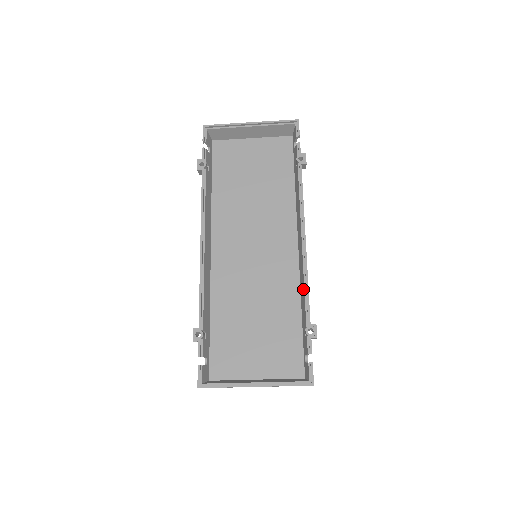
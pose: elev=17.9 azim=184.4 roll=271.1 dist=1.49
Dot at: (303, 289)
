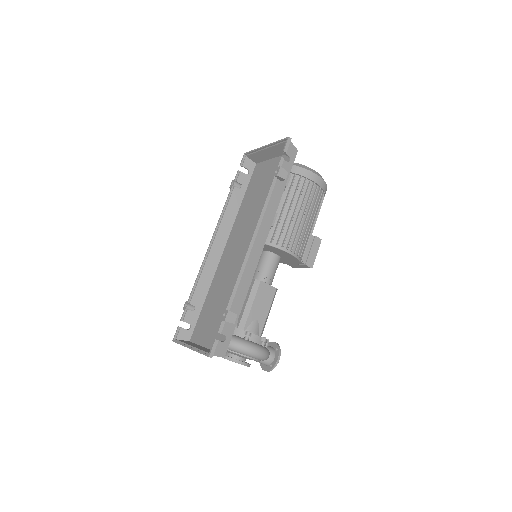
Dot at: (239, 282)
